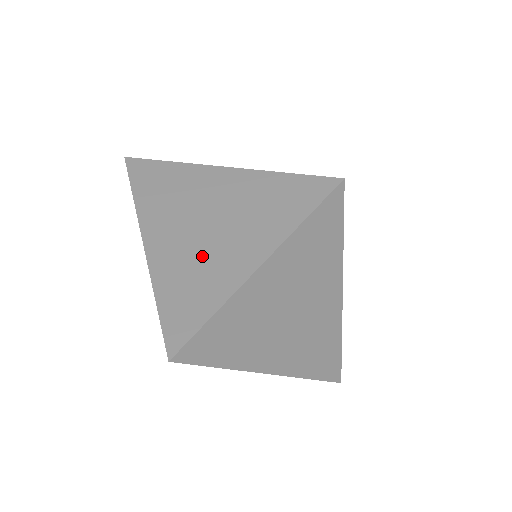
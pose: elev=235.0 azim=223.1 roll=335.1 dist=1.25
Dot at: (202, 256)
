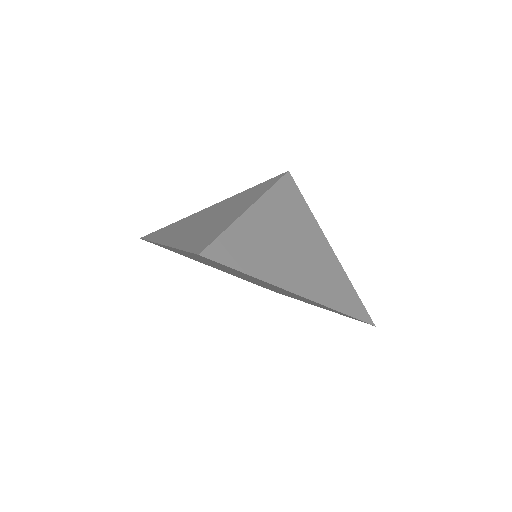
Dot at: (207, 227)
